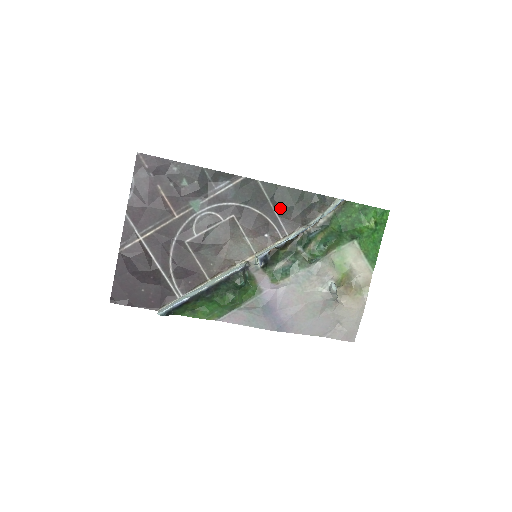
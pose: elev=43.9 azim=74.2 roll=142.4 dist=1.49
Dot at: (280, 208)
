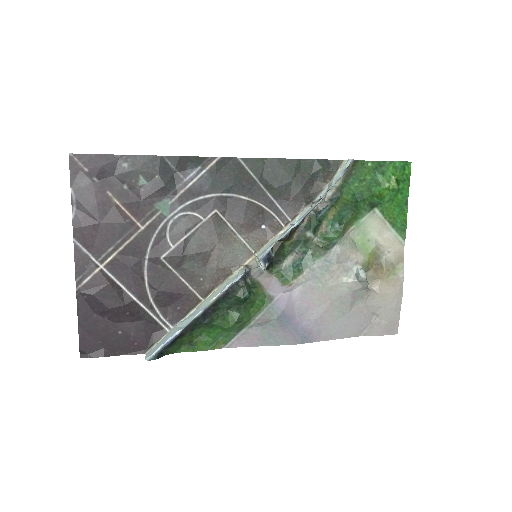
Dot at: (274, 188)
